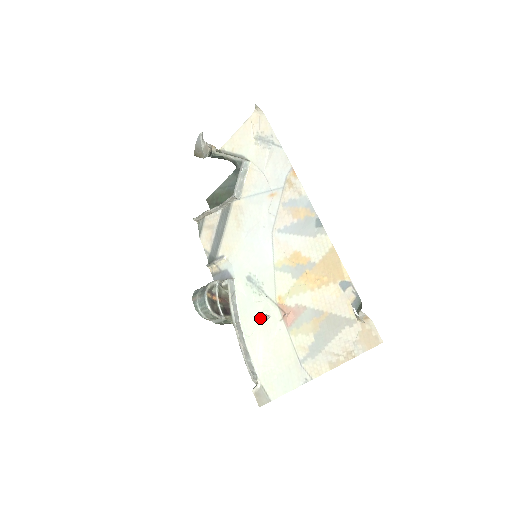
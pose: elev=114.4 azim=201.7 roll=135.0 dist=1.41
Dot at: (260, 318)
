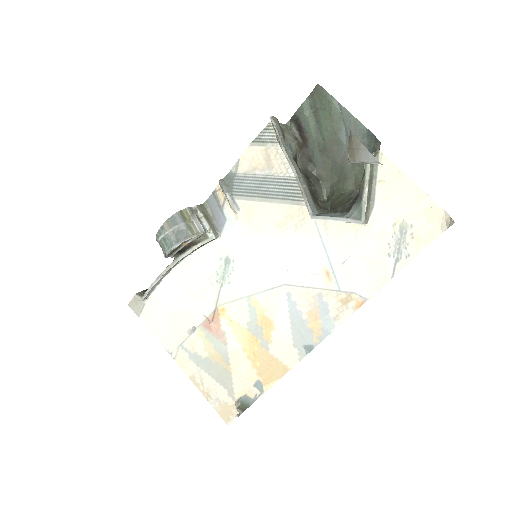
Dot at: (197, 288)
